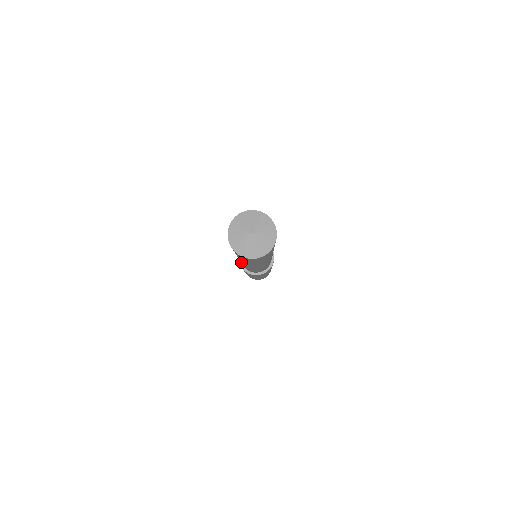
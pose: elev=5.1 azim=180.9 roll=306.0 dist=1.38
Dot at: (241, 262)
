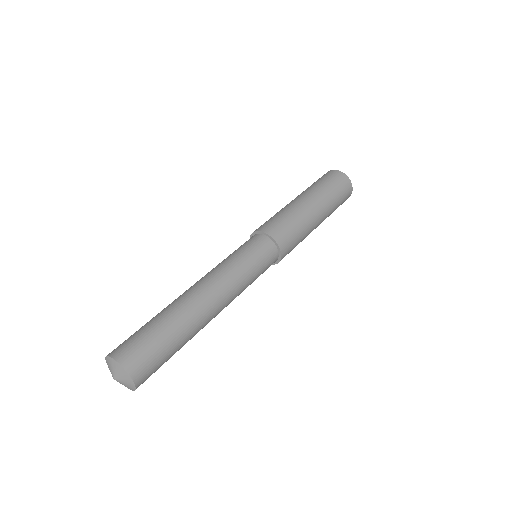
Dot at: occluded
